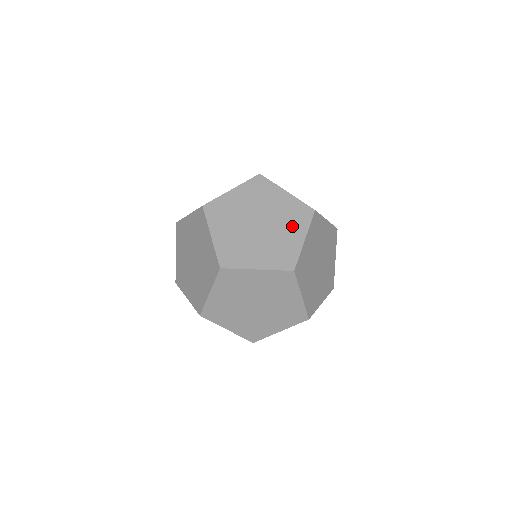
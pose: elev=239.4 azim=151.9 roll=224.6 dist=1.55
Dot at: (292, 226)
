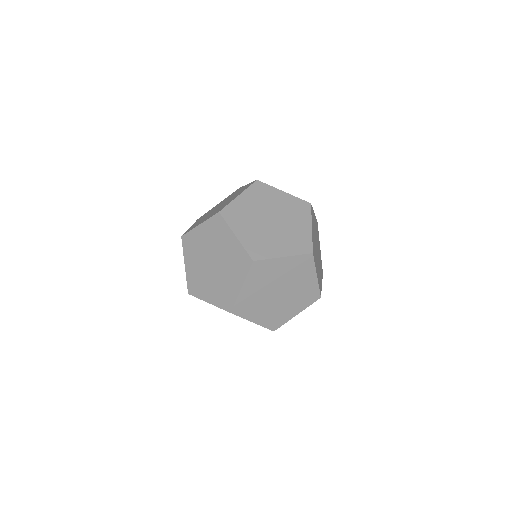
Dot at: (236, 192)
